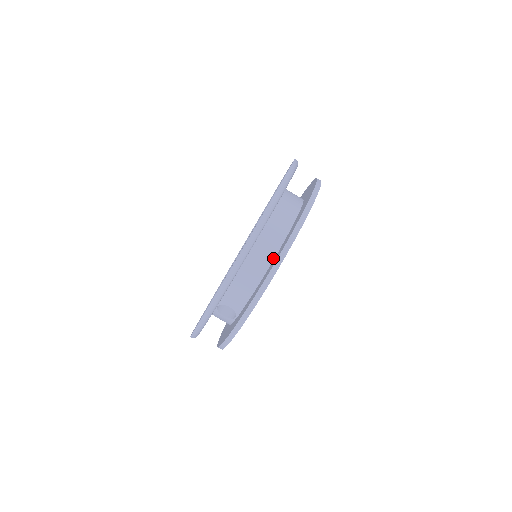
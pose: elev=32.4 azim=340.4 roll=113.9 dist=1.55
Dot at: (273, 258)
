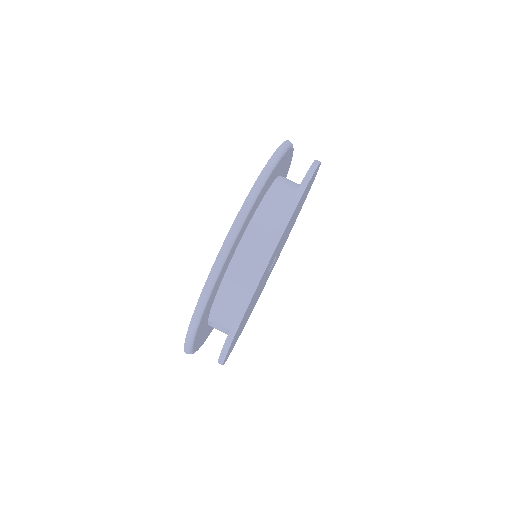
Dot at: occluded
